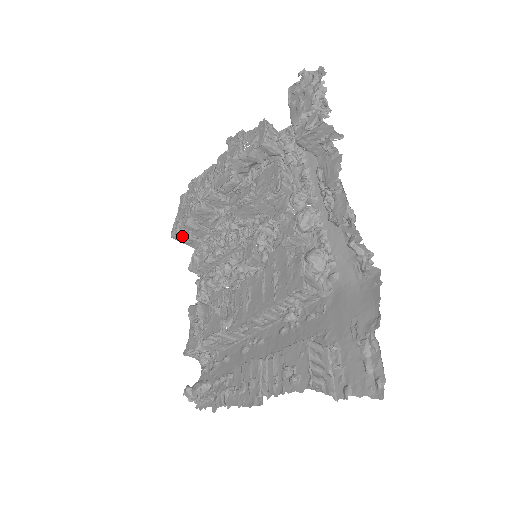
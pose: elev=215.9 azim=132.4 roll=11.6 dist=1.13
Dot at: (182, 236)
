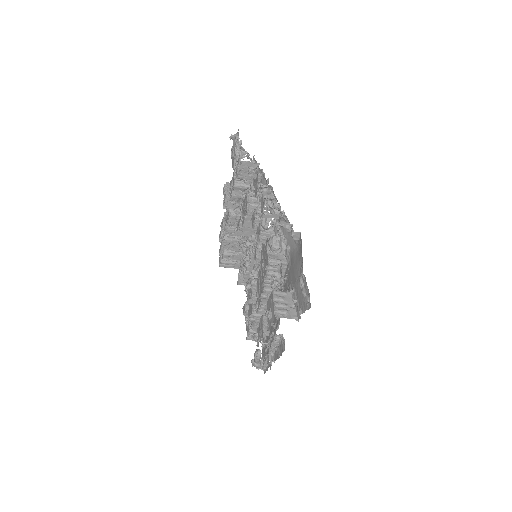
Dot at: (225, 263)
